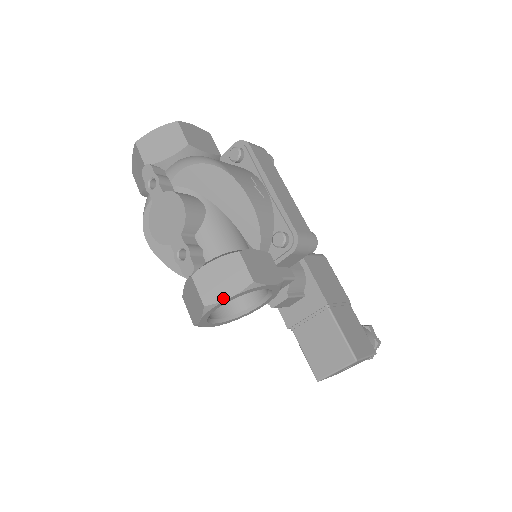
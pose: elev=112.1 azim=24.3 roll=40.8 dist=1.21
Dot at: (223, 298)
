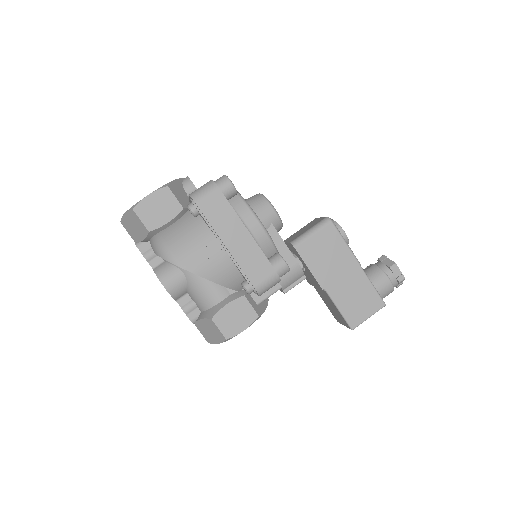
Dot at: (215, 343)
